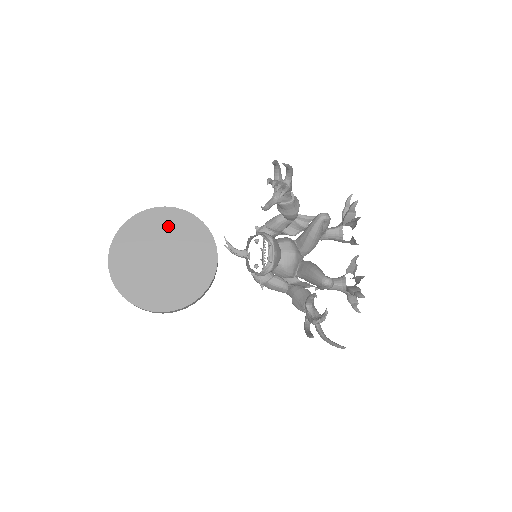
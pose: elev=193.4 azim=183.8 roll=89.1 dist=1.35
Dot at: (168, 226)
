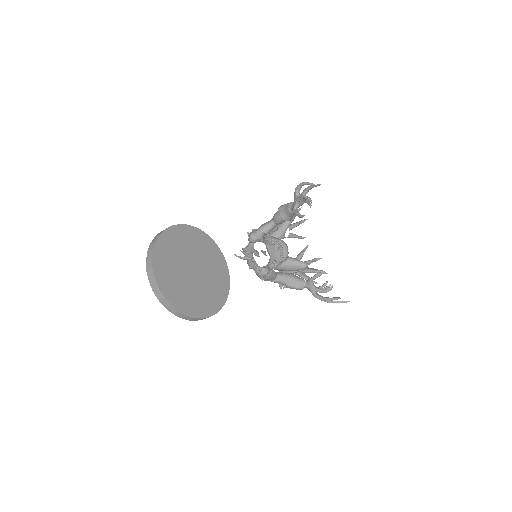
Dot at: (187, 241)
